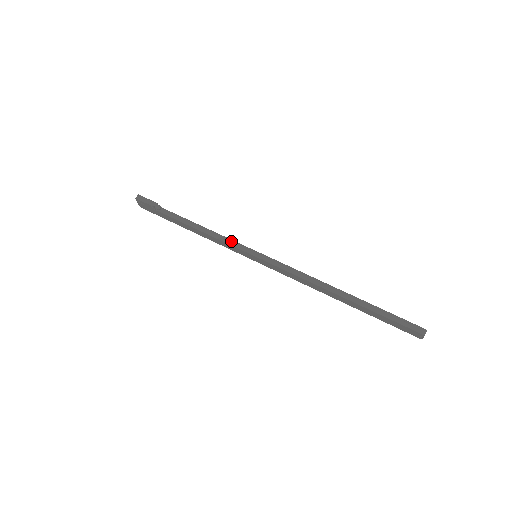
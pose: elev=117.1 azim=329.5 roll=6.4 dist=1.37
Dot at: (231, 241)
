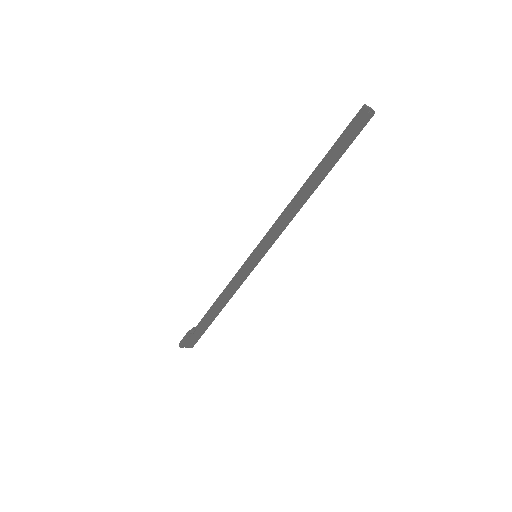
Dot at: (237, 275)
